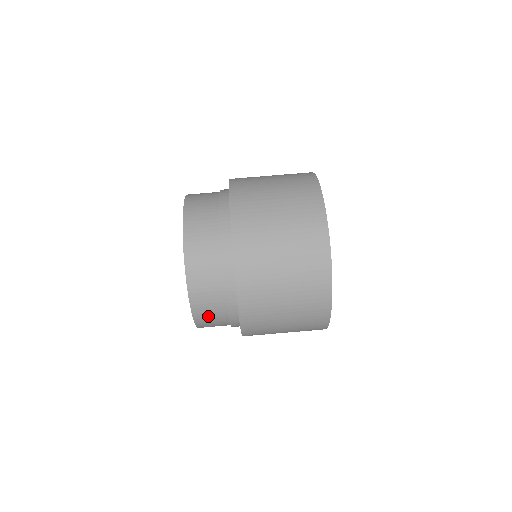
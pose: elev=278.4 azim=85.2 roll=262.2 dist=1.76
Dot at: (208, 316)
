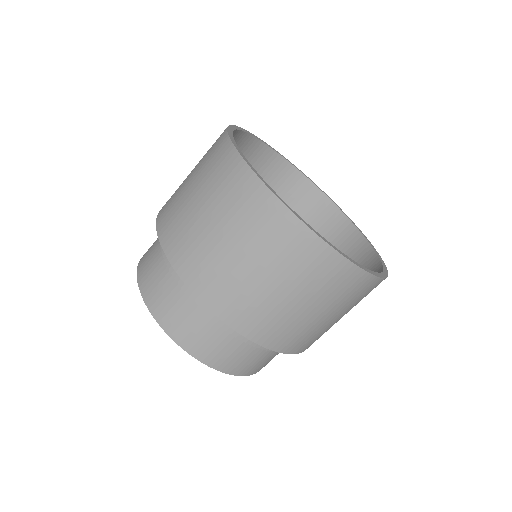
Dot at: occluded
